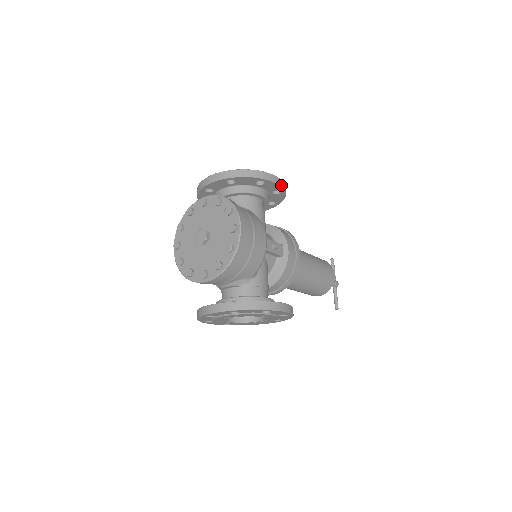
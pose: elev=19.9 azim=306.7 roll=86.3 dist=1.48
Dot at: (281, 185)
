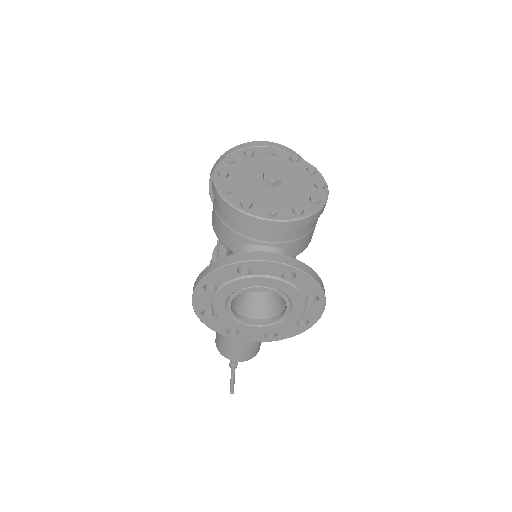
Dot at: occluded
